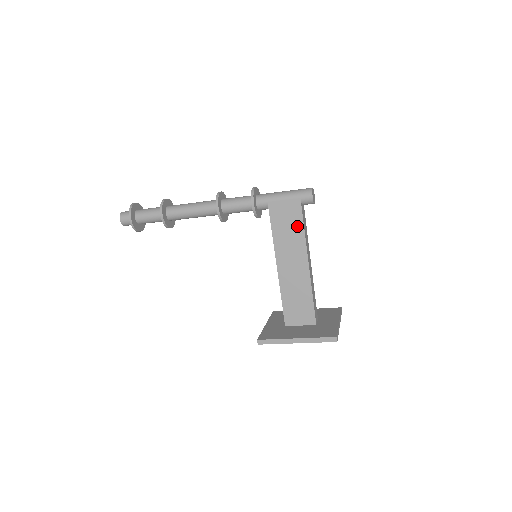
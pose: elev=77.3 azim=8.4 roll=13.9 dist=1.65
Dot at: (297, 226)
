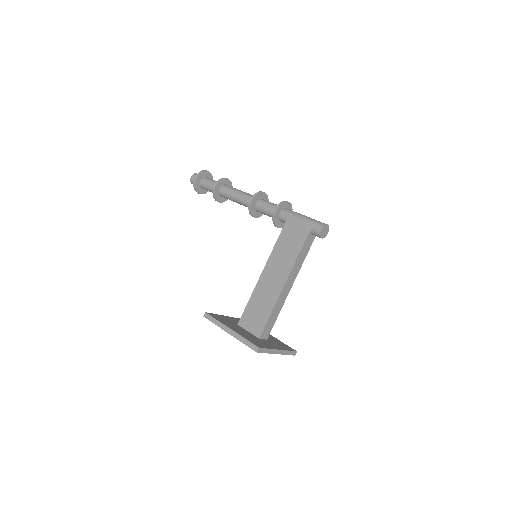
Dot at: (296, 247)
